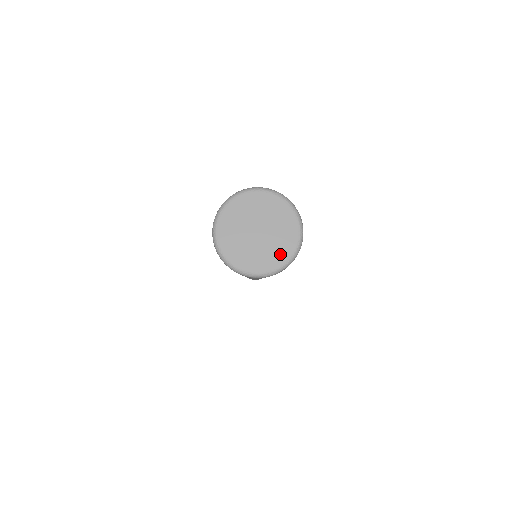
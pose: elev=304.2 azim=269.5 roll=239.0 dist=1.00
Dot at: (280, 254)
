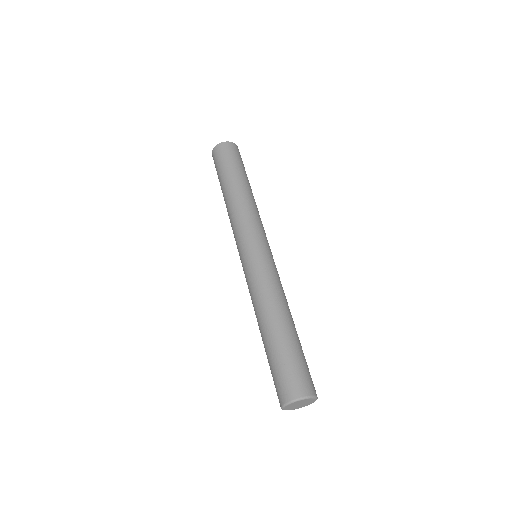
Dot at: (309, 404)
